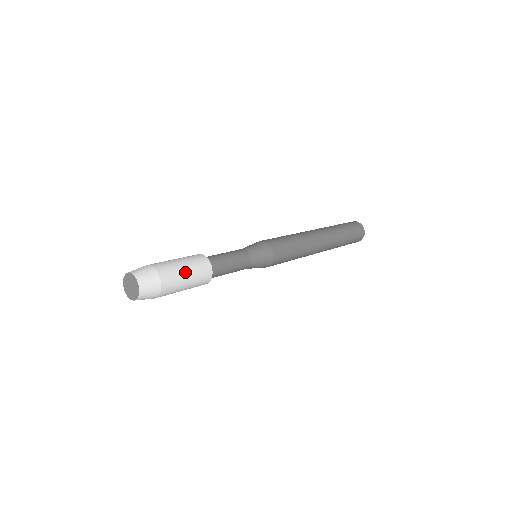
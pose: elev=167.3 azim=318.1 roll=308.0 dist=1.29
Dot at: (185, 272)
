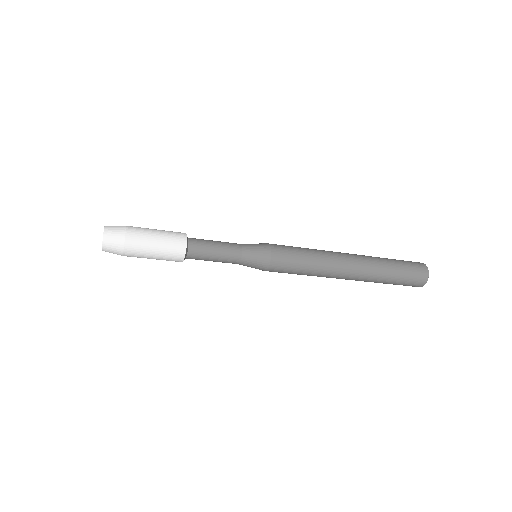
Dot at: (155, 235)
